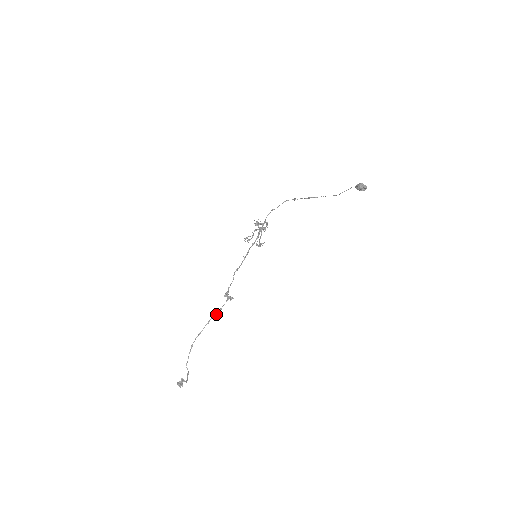
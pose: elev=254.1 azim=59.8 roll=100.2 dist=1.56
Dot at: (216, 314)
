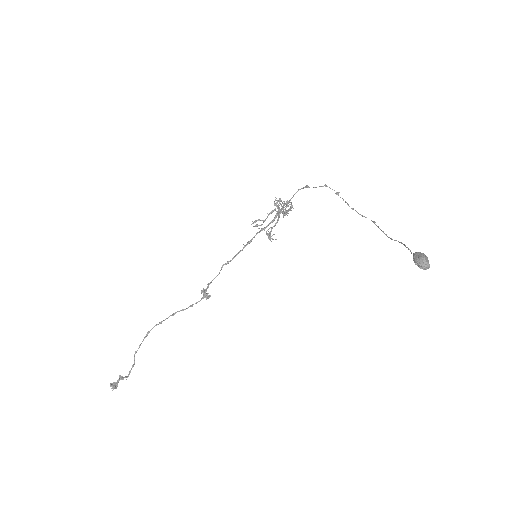
Dot at: occluded
